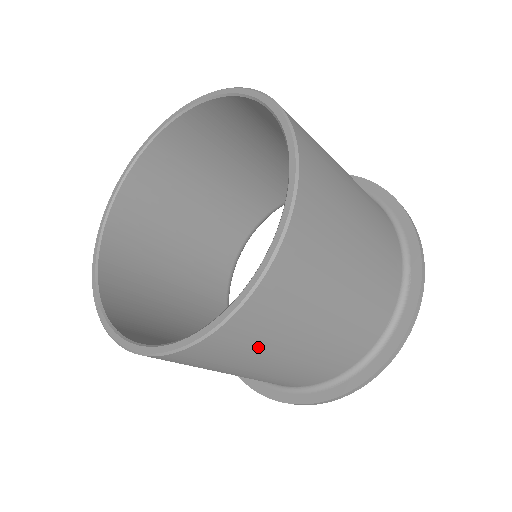
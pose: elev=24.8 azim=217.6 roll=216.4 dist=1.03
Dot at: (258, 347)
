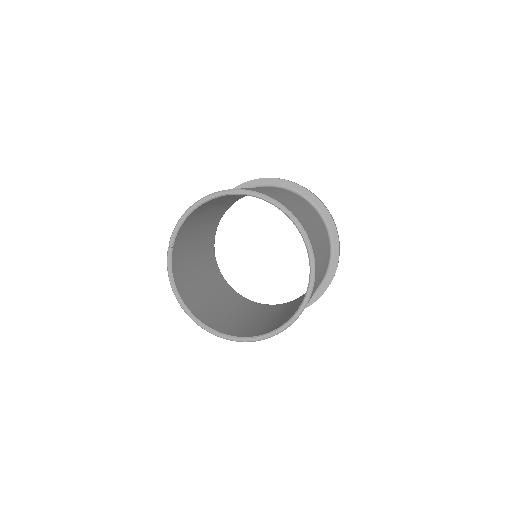
Dot at: occluded
